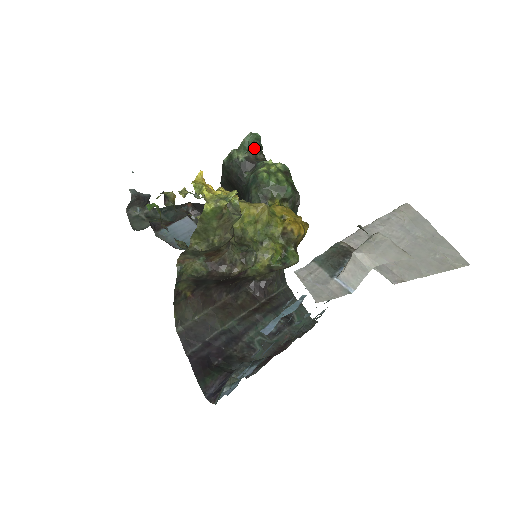
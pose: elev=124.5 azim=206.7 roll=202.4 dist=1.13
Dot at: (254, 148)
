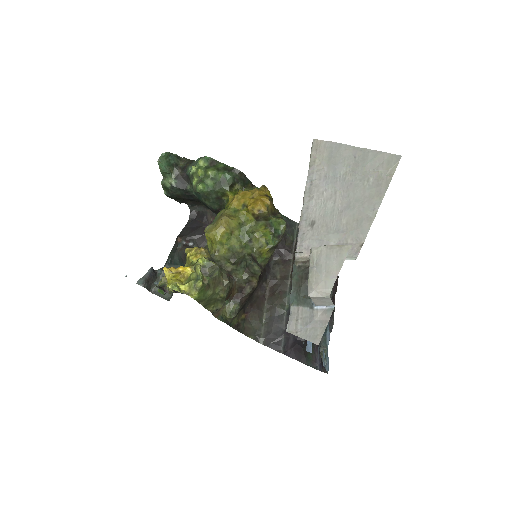
Dot at: (172, 165)
